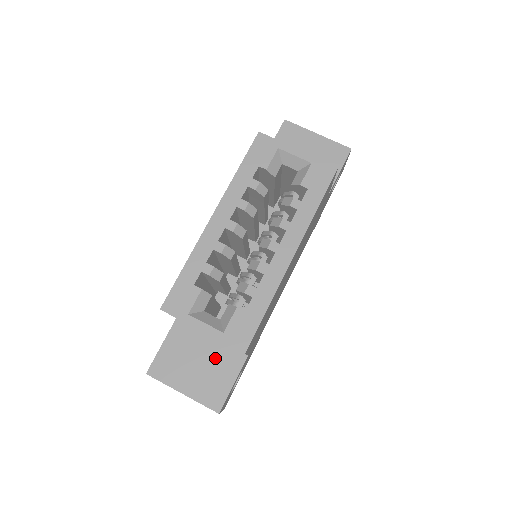
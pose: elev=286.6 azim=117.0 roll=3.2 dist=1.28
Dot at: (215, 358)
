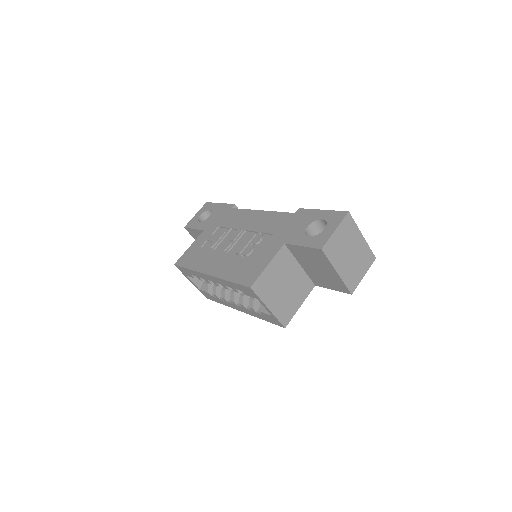
Dot at: occluded
